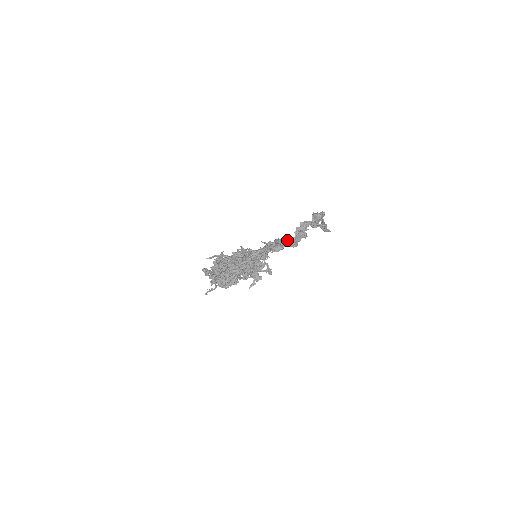
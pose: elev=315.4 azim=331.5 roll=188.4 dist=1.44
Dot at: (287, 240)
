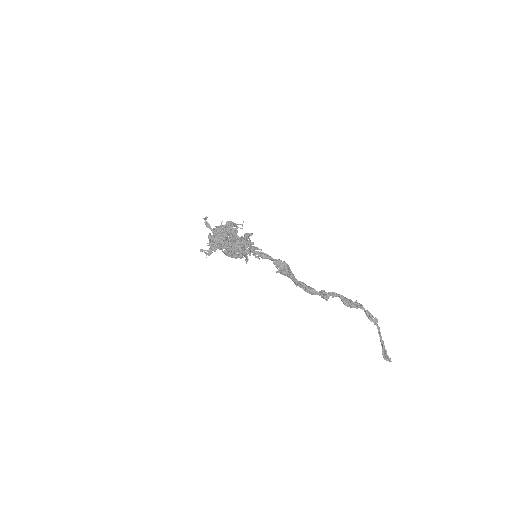
Dot at: (302, 283)
